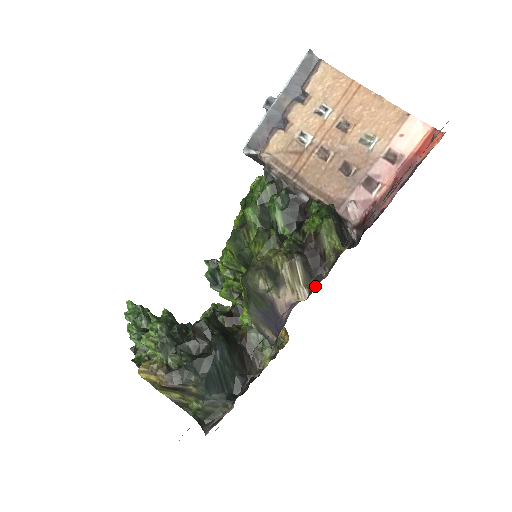
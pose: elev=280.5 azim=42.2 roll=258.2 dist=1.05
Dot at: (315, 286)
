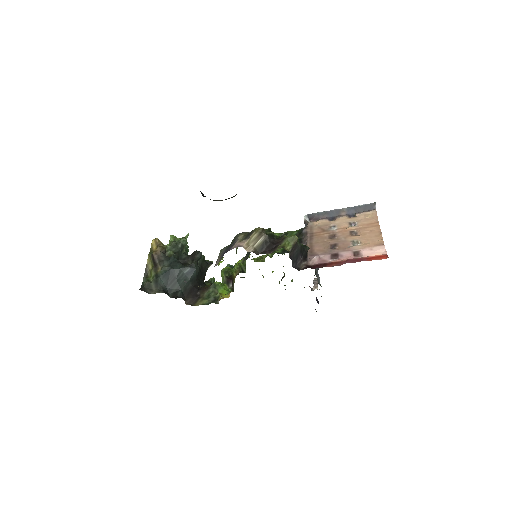
Dot at: occluded
